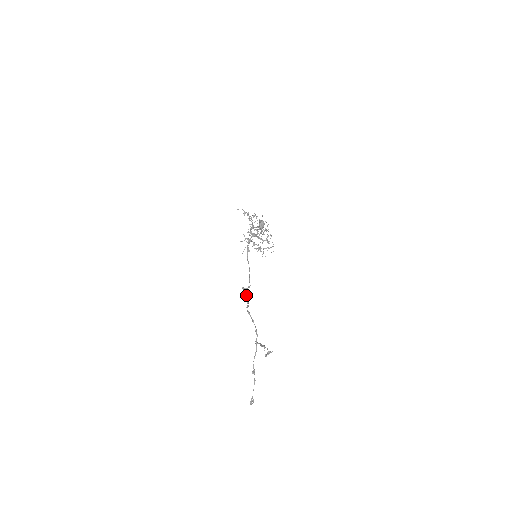
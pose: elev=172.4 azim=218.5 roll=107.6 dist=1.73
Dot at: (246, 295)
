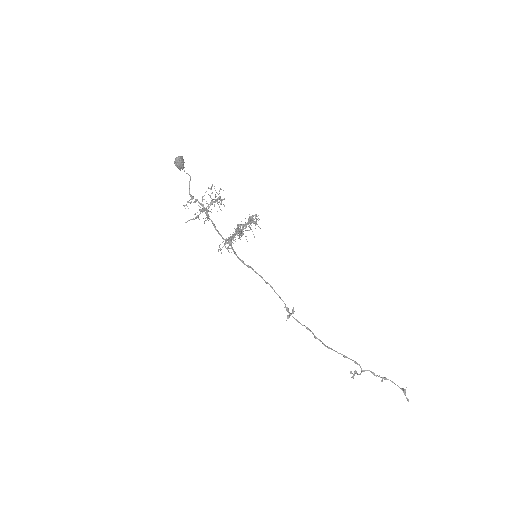
Dot at: (293, 317)
